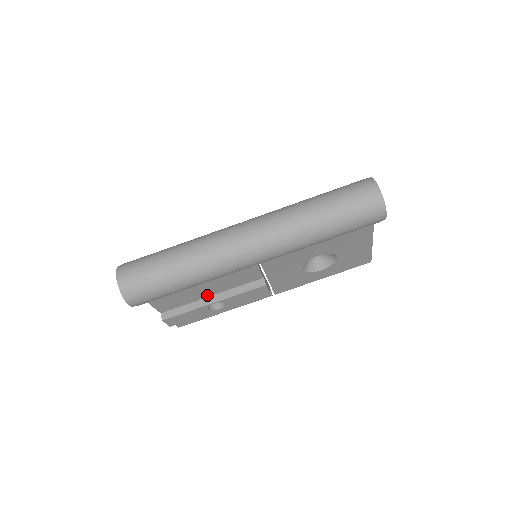
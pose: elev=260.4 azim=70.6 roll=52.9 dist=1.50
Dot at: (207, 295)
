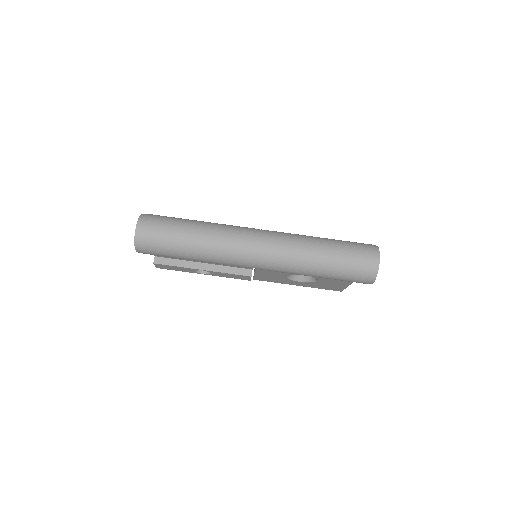
Dot at: (200, 261)
